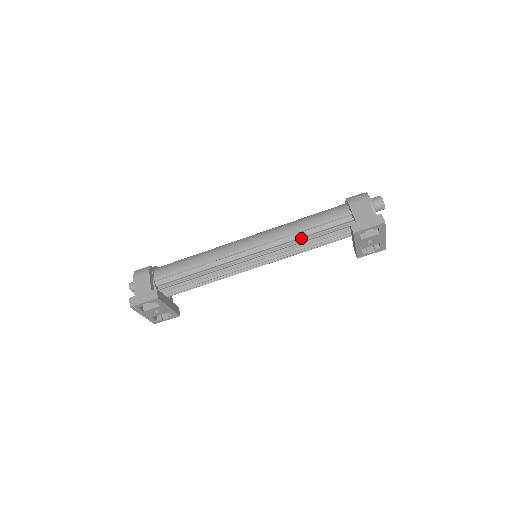
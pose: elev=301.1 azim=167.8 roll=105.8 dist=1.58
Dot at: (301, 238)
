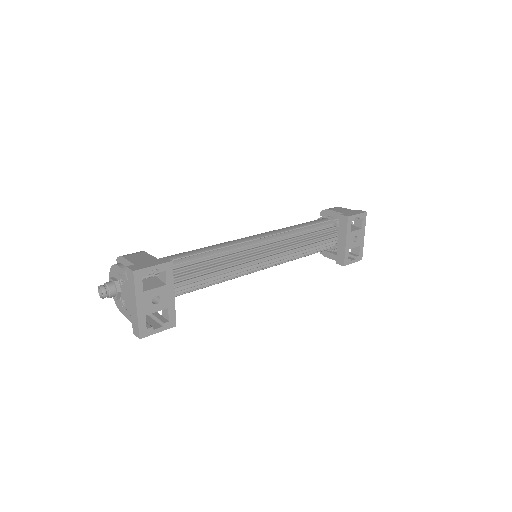
Dot at: (298, 235)
